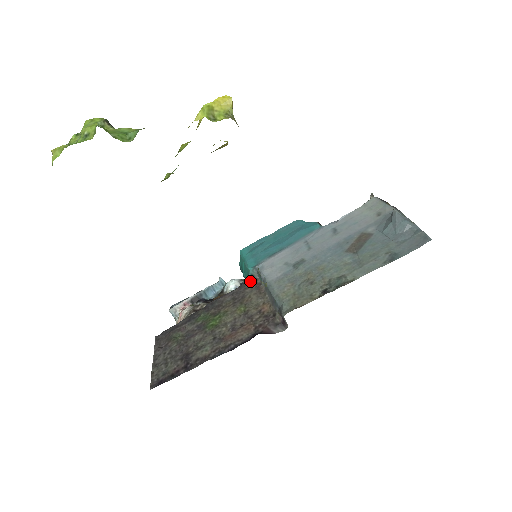
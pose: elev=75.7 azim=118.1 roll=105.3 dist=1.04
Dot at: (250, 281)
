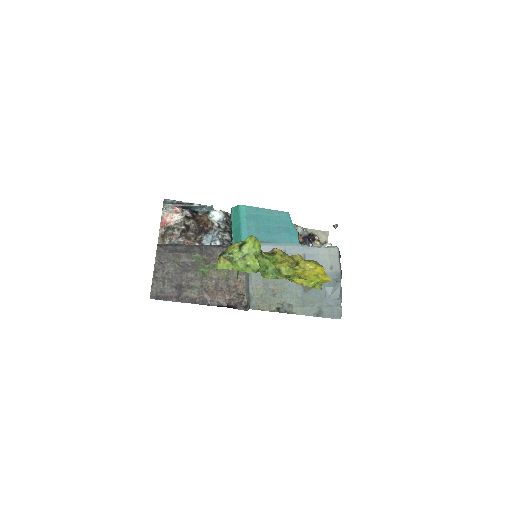
Dot at: occluded
